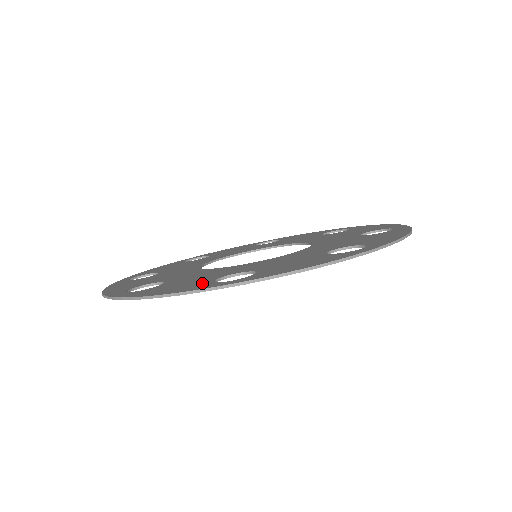
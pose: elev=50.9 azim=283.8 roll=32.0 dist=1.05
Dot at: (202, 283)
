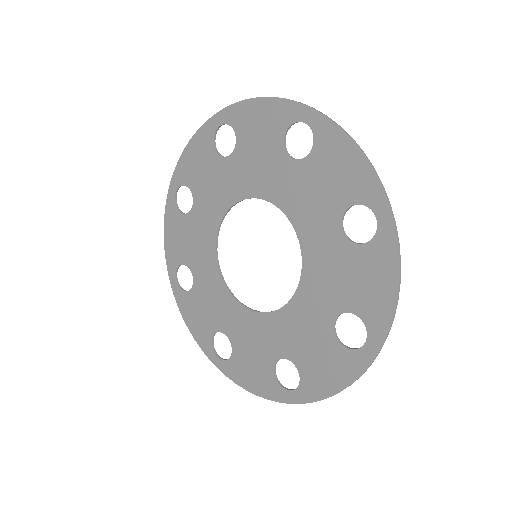
Dot at: (269, 379)
